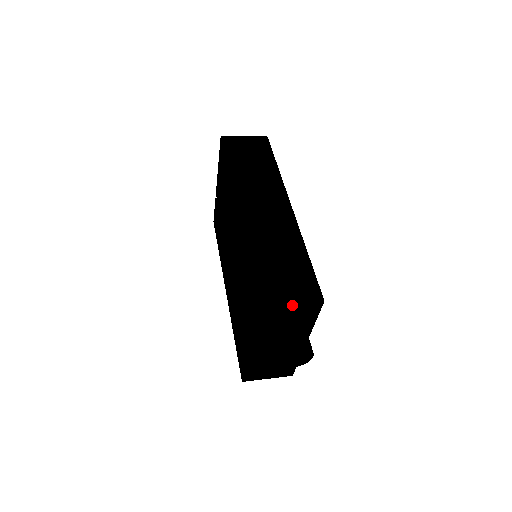
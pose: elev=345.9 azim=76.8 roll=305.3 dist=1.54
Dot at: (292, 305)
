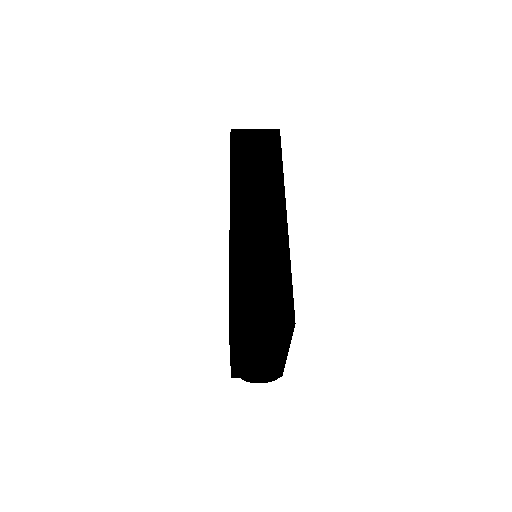
Dot at: (262, 325)
